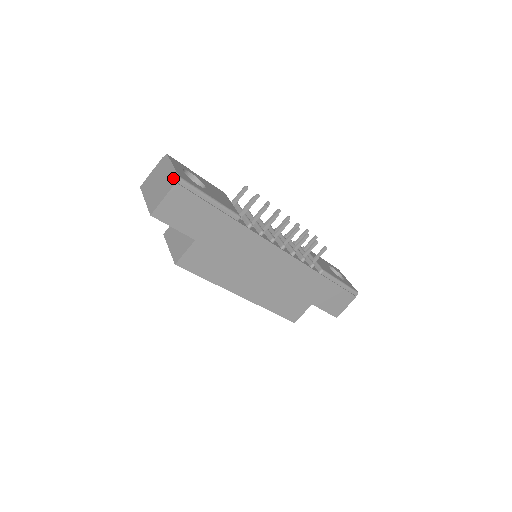
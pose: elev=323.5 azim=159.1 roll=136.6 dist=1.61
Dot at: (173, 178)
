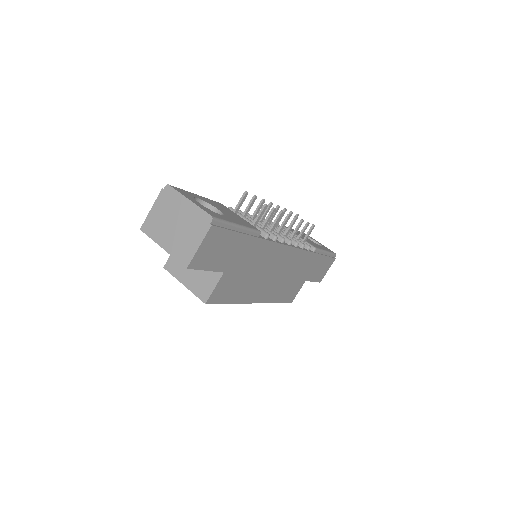
Dot at: (203, 219)
